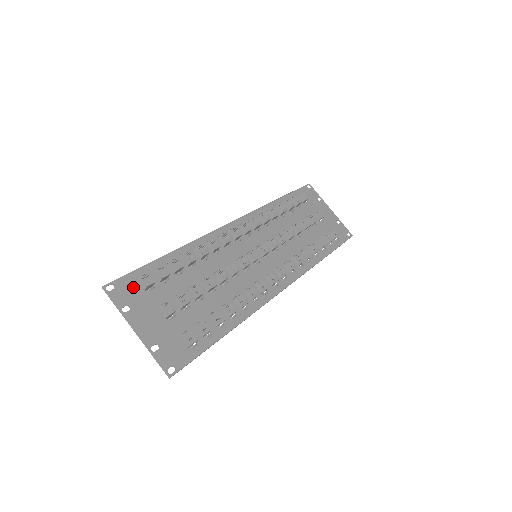
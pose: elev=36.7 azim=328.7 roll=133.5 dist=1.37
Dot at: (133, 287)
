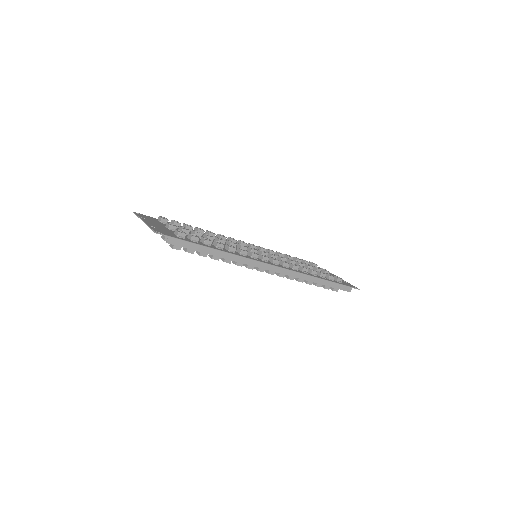
Dot at: (153, 219)
